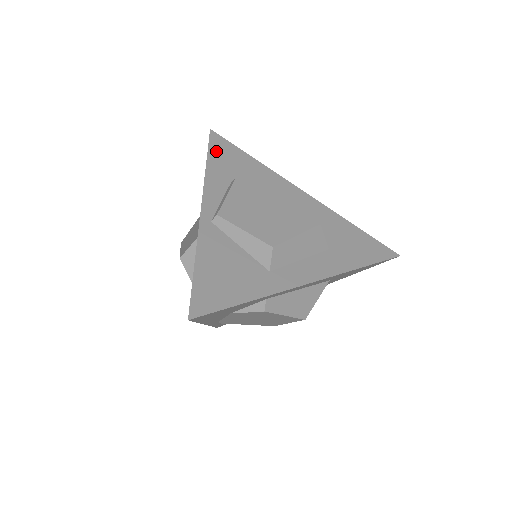
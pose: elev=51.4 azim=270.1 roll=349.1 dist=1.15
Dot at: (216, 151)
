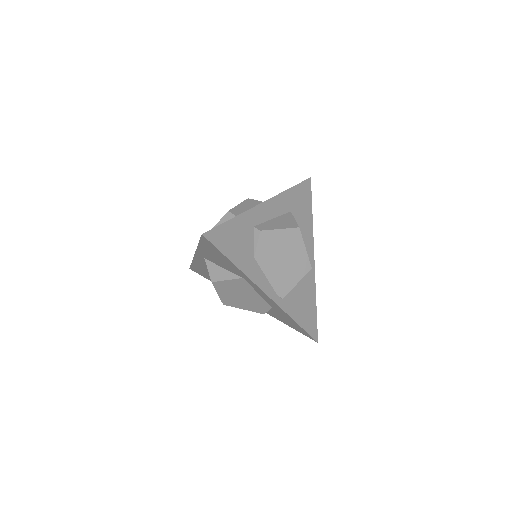
Dot at: occluded
